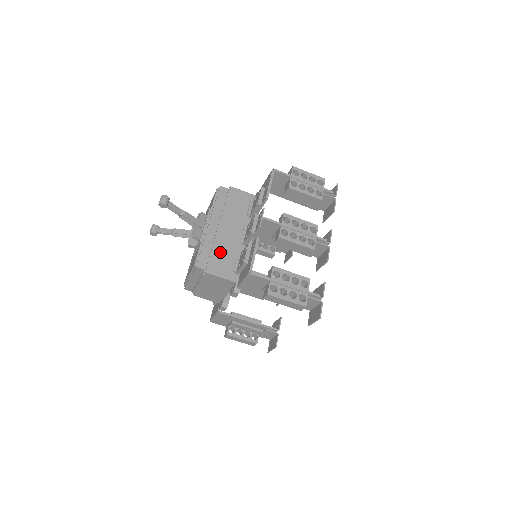
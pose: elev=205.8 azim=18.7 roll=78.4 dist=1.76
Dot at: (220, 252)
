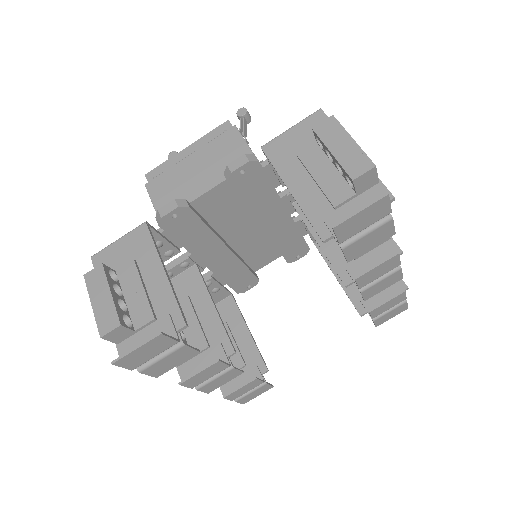
Dot at: occluded
